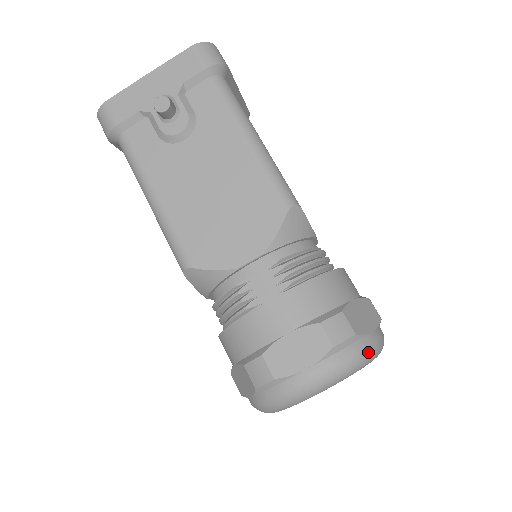
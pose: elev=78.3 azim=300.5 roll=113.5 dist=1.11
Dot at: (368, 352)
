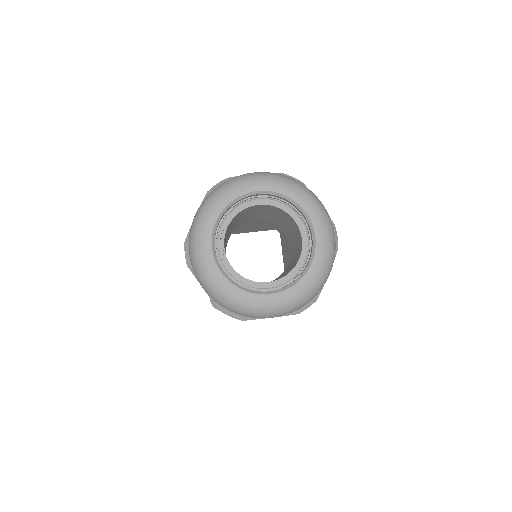
Dot at: (308, 190)
